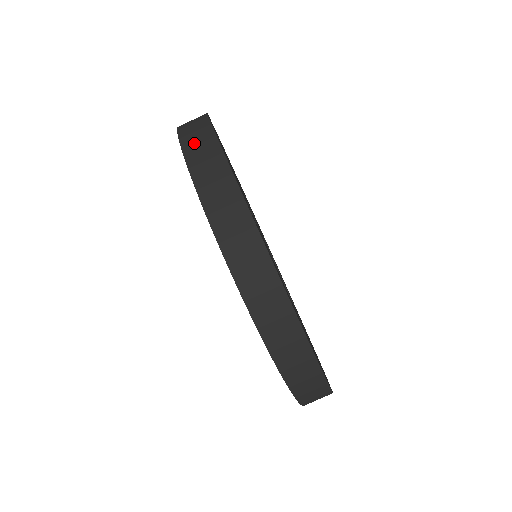
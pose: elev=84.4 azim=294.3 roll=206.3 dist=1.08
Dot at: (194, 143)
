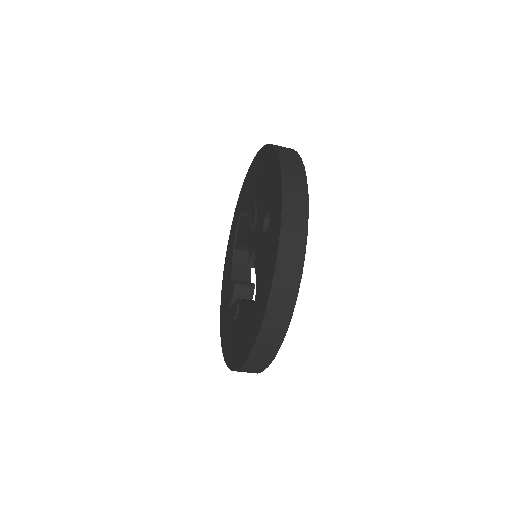
Dot at: (289, 161)
